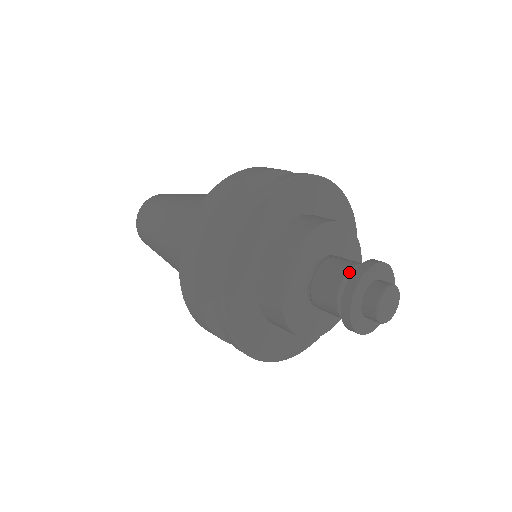
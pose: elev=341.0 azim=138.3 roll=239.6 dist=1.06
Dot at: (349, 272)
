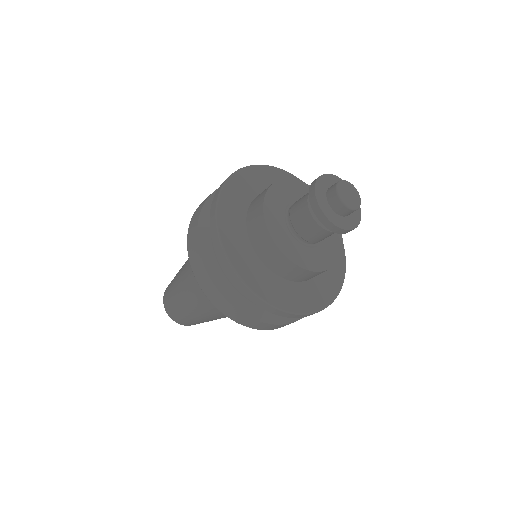
Dot at: occluded
